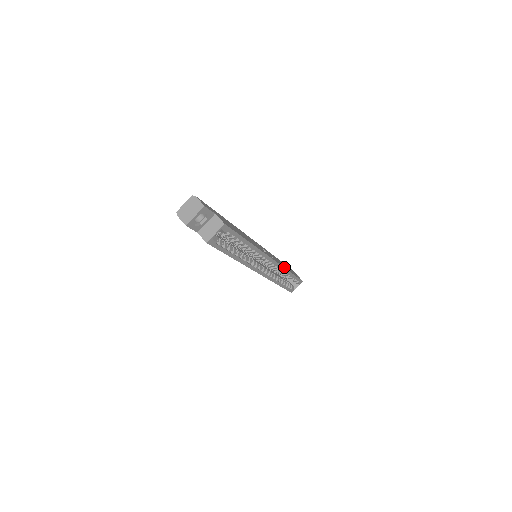
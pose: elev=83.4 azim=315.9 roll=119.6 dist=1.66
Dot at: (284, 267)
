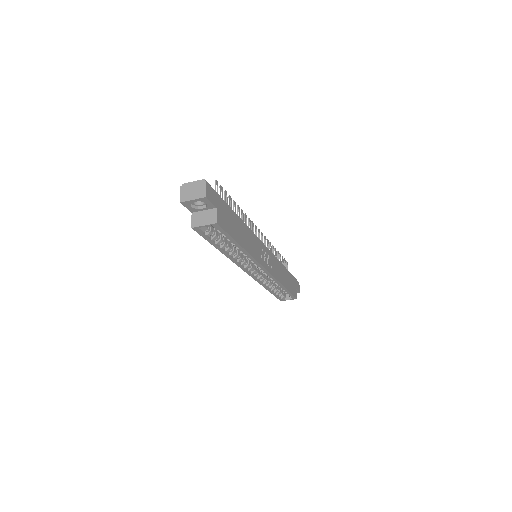
Dot at: (279, 280)
